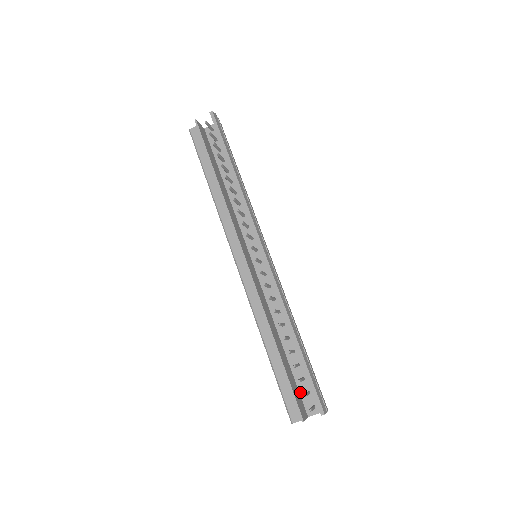
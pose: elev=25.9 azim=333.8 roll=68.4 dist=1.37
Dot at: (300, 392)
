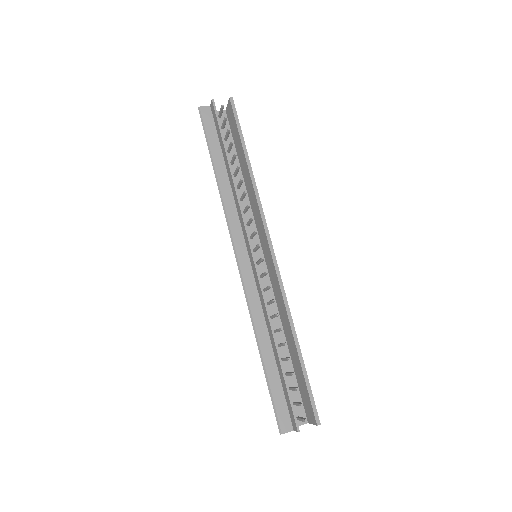
Dot at: occluded
